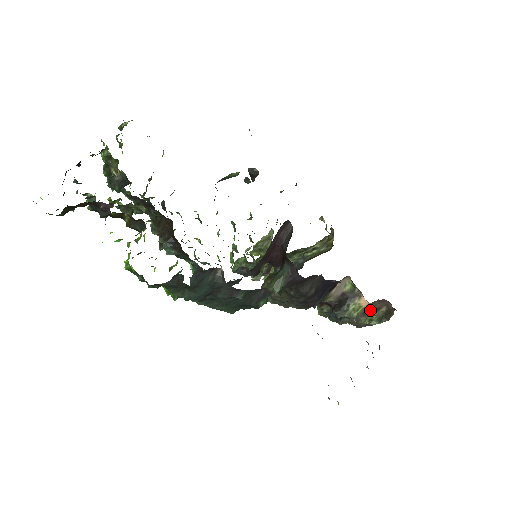
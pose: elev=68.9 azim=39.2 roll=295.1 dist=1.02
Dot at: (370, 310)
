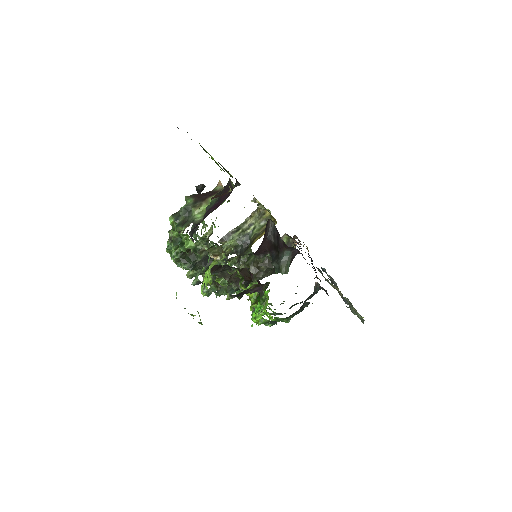
Dot at: occluded
